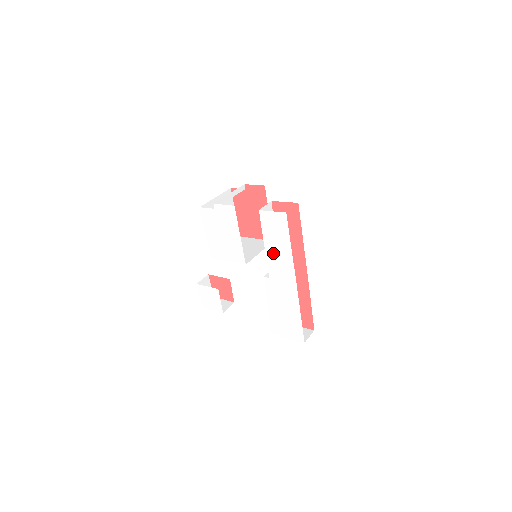
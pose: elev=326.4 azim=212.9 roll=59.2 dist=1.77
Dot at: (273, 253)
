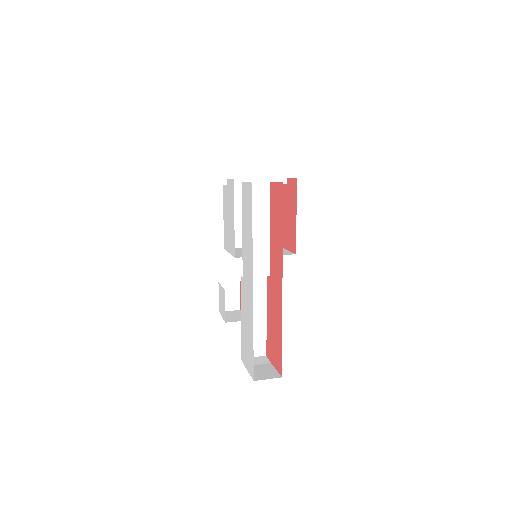
Dot at: (245, 241)
